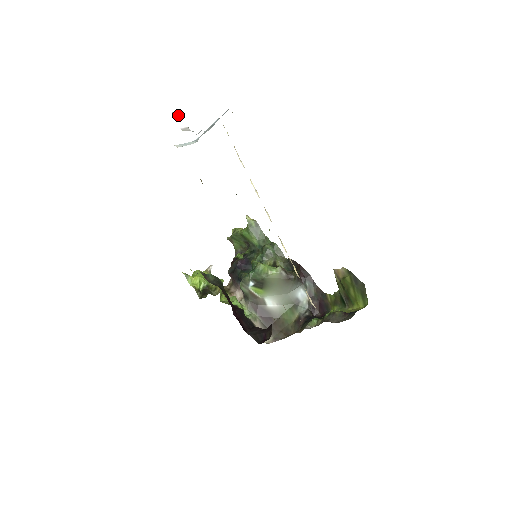
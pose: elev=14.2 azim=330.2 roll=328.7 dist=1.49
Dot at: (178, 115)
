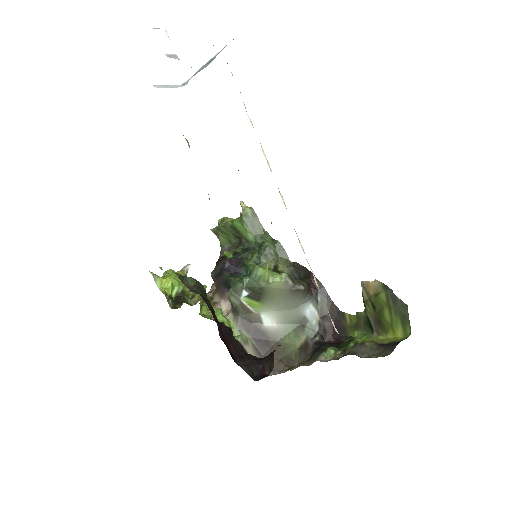
Dot at: (162, 33)
